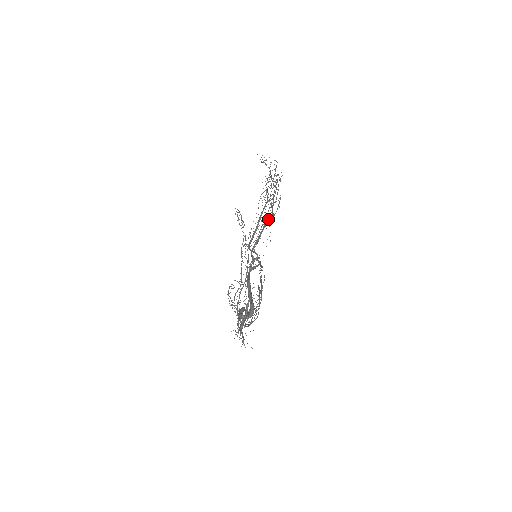
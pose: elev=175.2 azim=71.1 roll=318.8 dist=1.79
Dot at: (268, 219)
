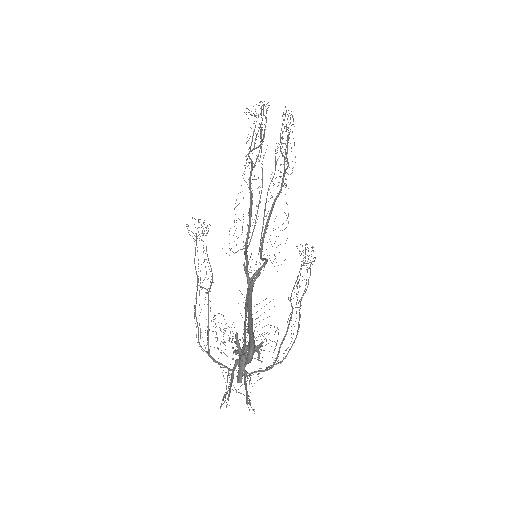
Dot at: occluded
